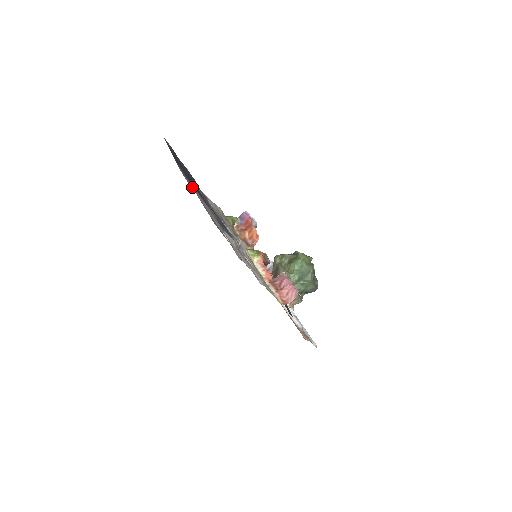
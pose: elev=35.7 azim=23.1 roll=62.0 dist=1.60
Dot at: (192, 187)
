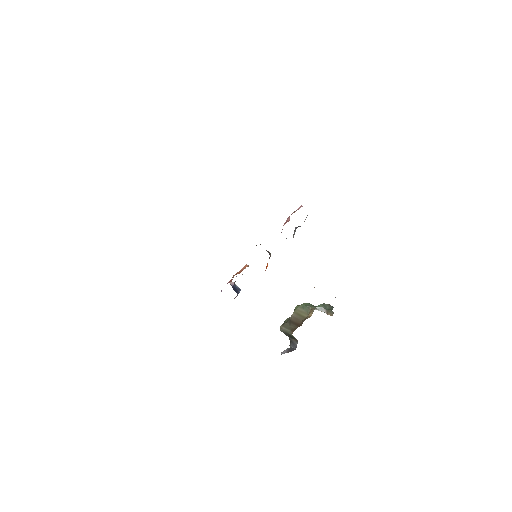
Dot at: occluded
